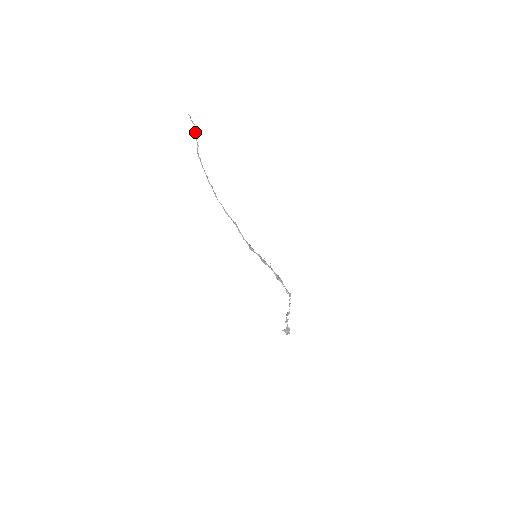
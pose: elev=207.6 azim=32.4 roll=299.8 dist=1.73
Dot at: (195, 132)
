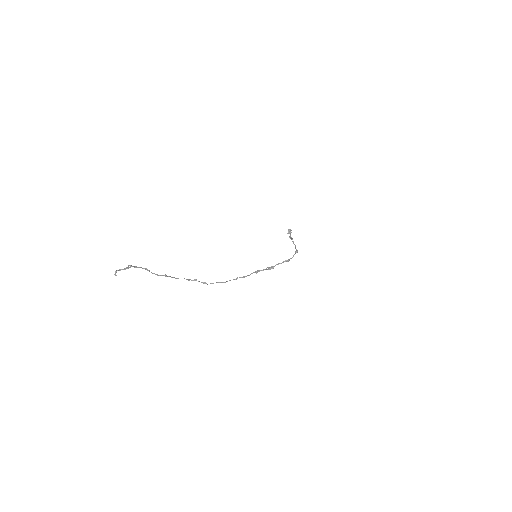
Dot at: (130, 266)
